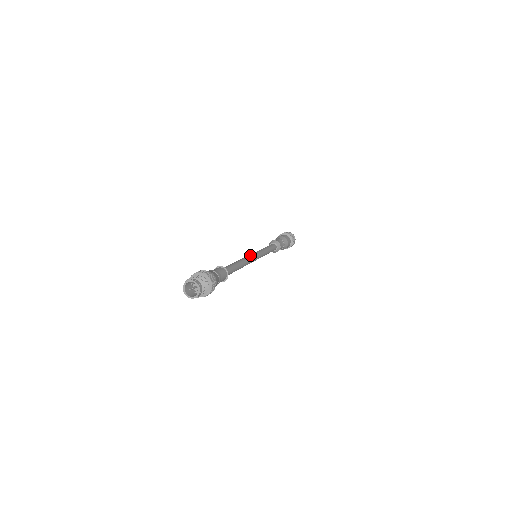
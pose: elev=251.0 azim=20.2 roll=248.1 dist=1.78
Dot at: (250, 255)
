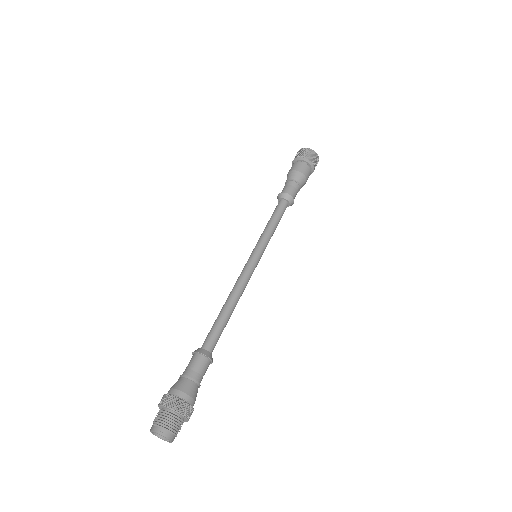
Dot at: (248, 272)
